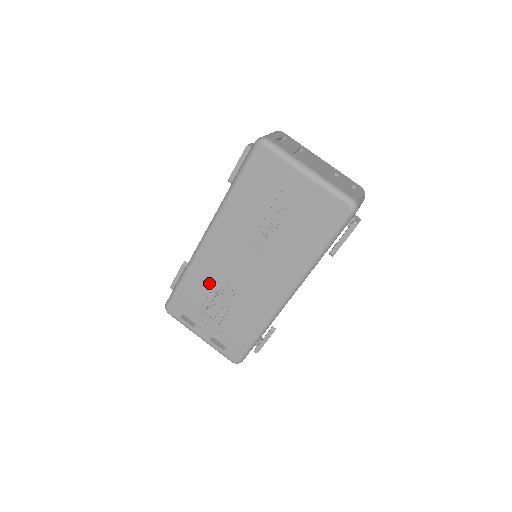
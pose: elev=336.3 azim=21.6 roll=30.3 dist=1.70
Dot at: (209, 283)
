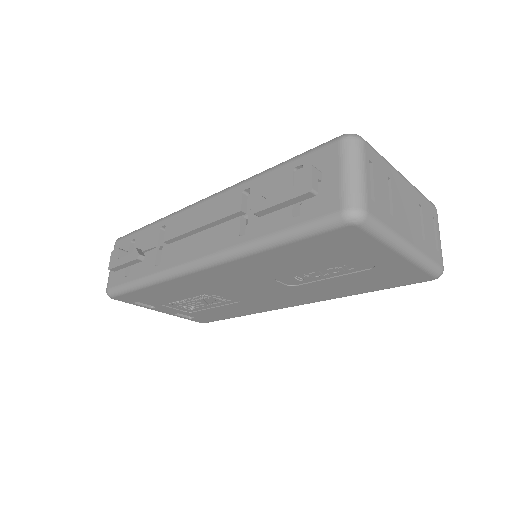
Dot at: (189, 292)
